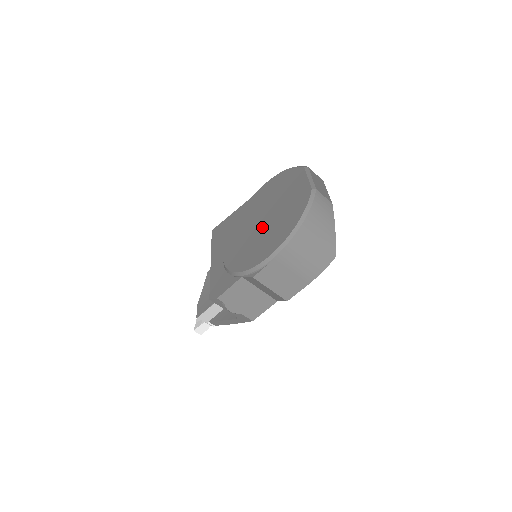
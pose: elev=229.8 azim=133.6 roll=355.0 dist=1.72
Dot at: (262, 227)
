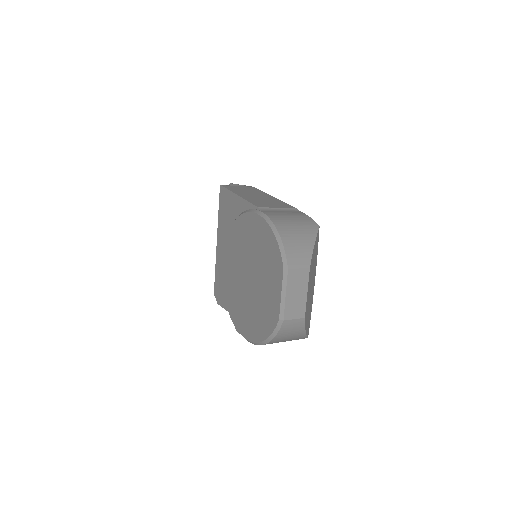
Dot at: (246, 288)
